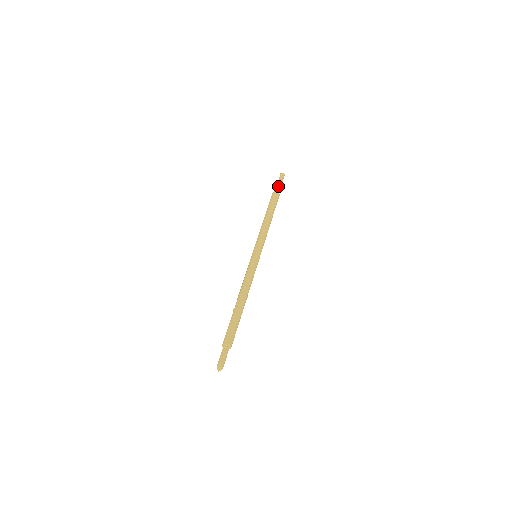
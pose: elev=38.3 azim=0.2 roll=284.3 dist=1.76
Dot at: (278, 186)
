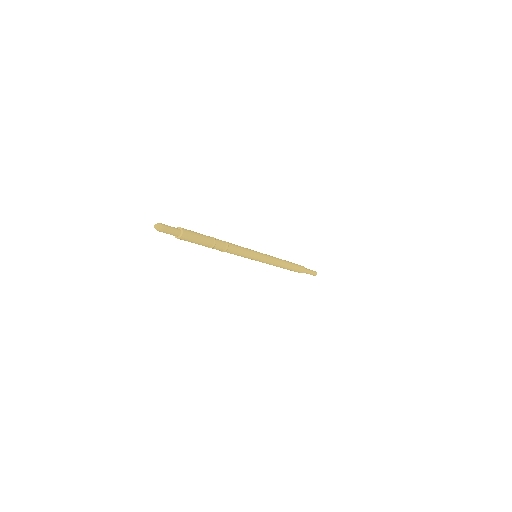
Dot at: occluded
